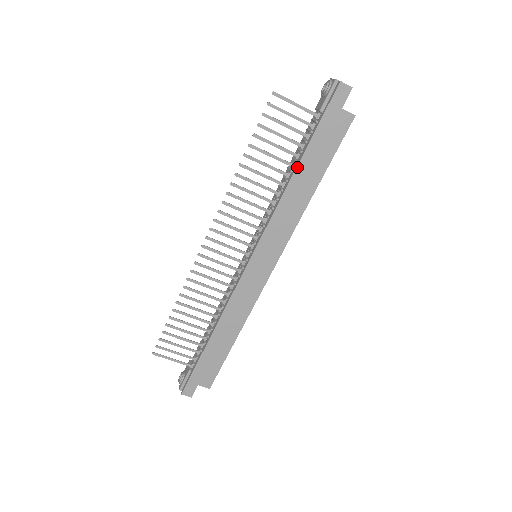
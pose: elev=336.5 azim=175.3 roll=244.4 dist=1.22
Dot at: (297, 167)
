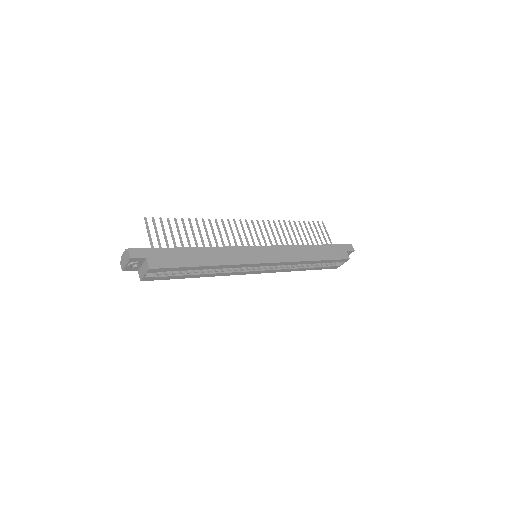
Dot at: (314, 245)
